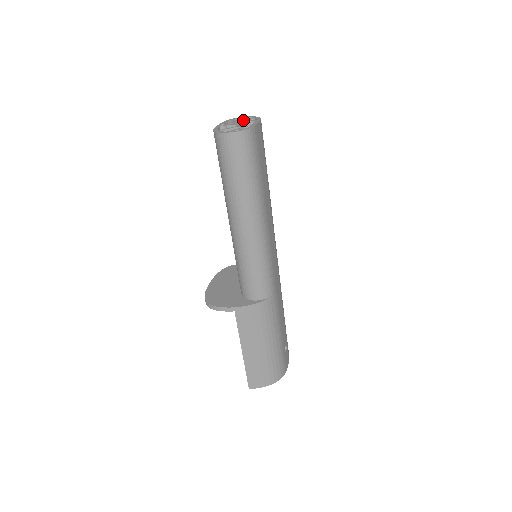
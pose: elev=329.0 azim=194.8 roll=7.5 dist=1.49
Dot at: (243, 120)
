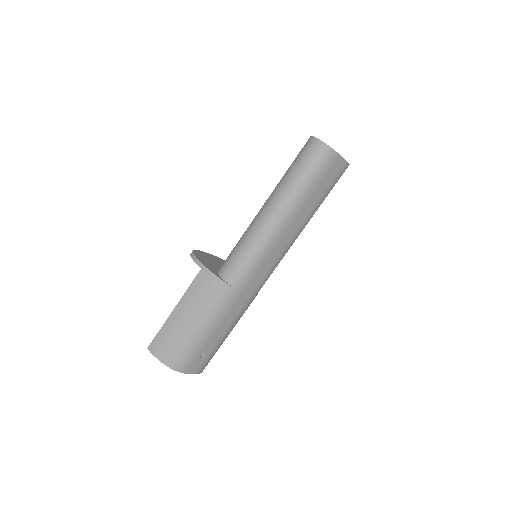
Dot at: occluded
